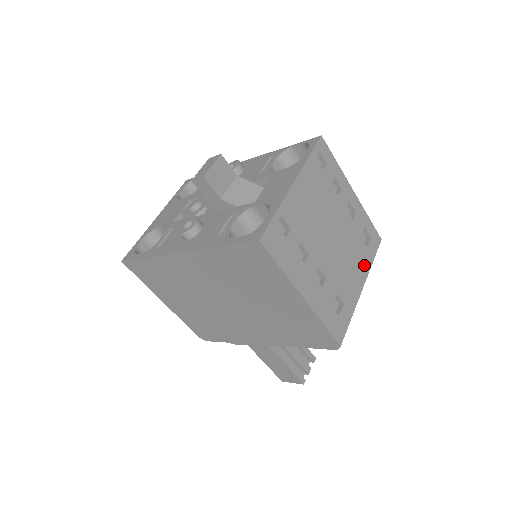
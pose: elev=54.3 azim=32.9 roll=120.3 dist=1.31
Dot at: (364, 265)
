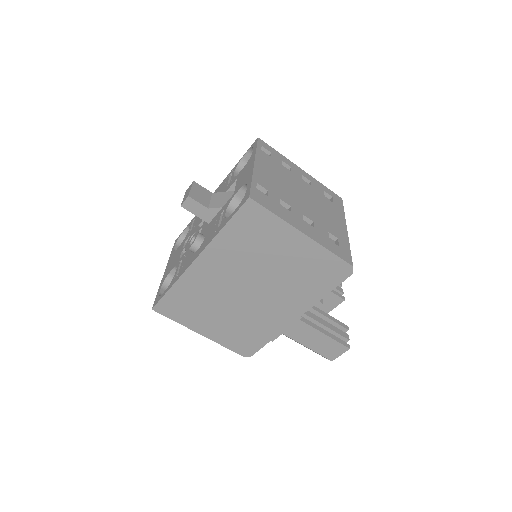
Dot at: (338, 214)
